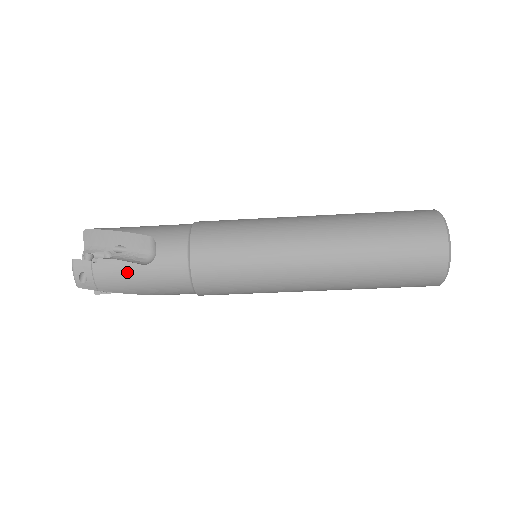
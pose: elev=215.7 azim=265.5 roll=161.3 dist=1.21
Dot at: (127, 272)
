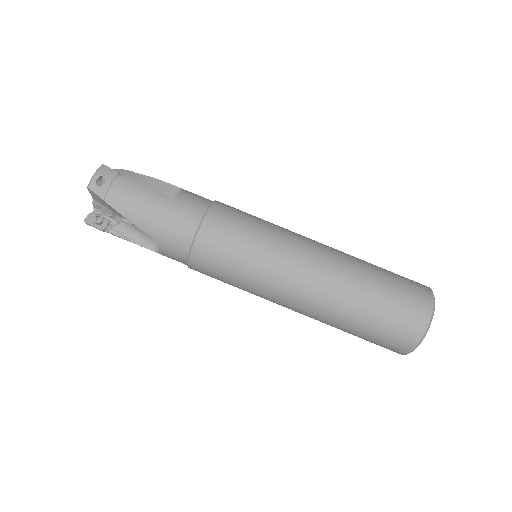
Dot at: (145, 195)
